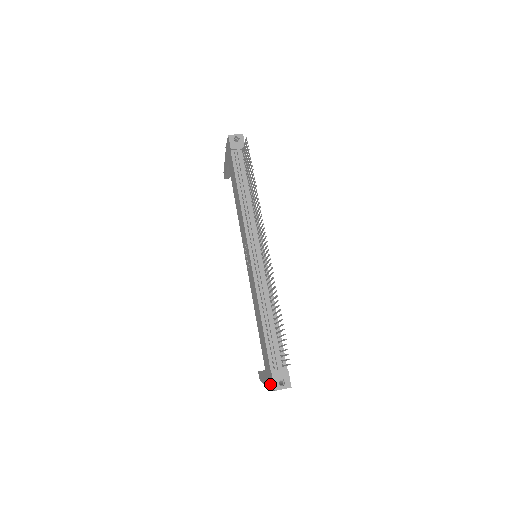
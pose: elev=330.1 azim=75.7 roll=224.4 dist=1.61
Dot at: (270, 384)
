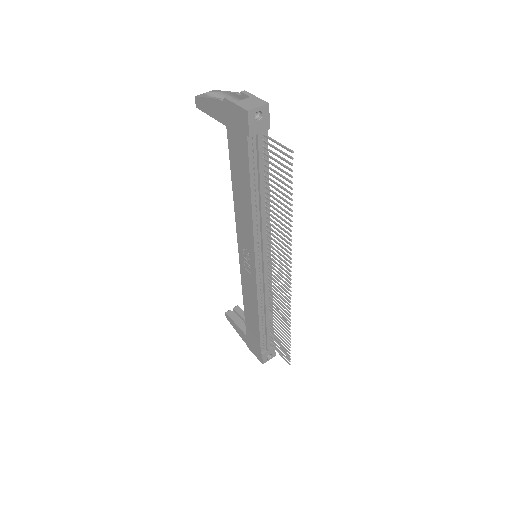
Dot at: (254, 352)
